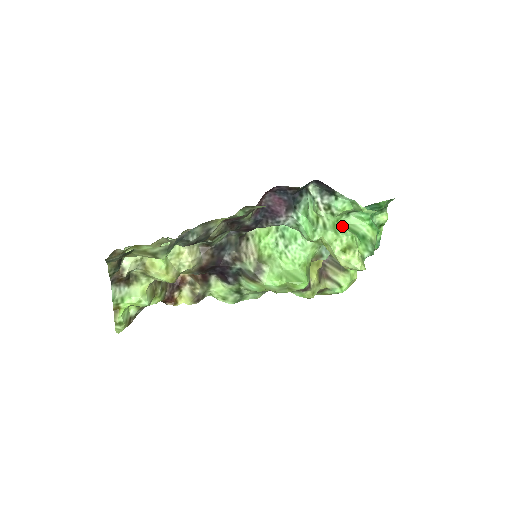
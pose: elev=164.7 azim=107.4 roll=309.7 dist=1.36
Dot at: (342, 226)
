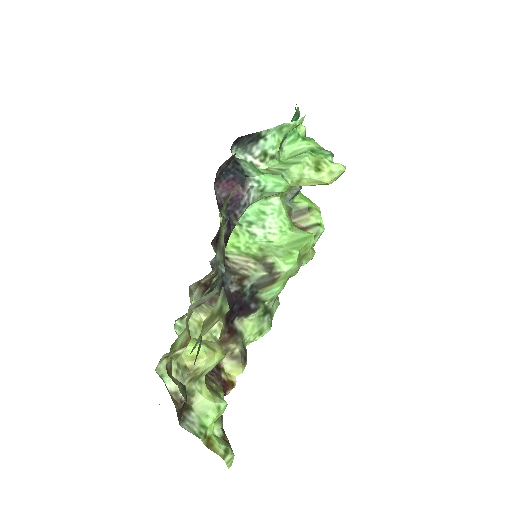
Dot at: occluded
